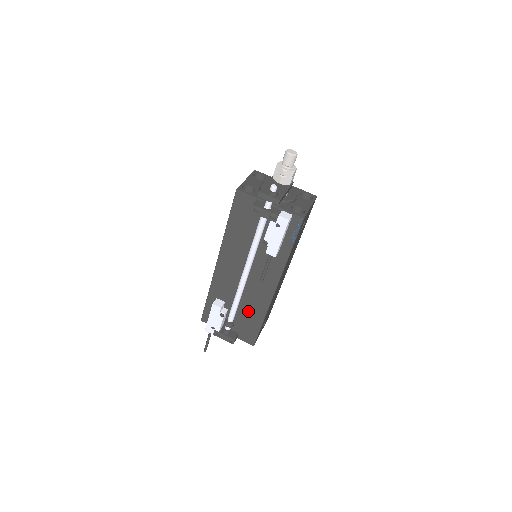
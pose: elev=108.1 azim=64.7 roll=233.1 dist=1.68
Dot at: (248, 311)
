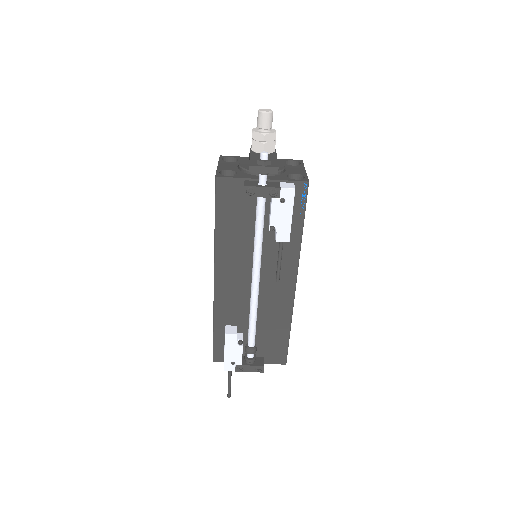
Dot at: (269, 325)
